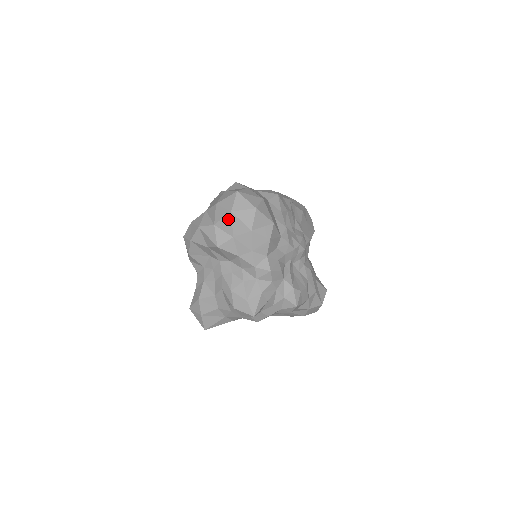
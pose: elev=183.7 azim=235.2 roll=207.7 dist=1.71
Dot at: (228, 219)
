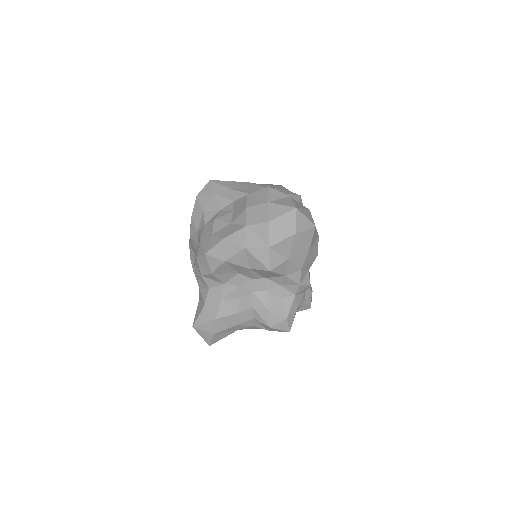
Dot at: (289, 241)
